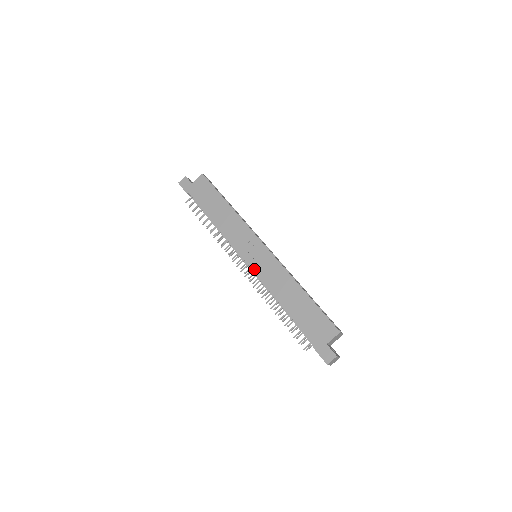
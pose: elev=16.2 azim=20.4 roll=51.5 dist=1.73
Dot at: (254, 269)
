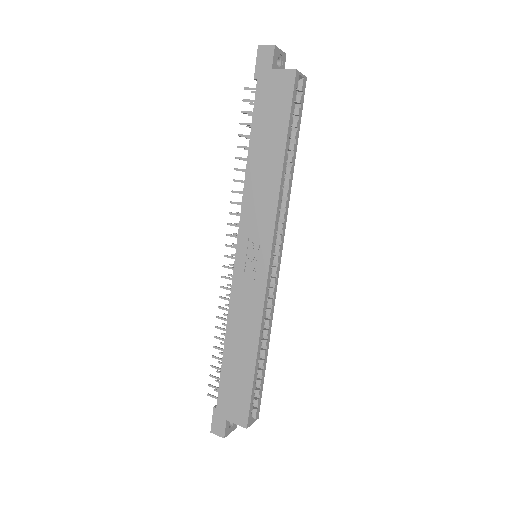
Dot at: (235, 274)
